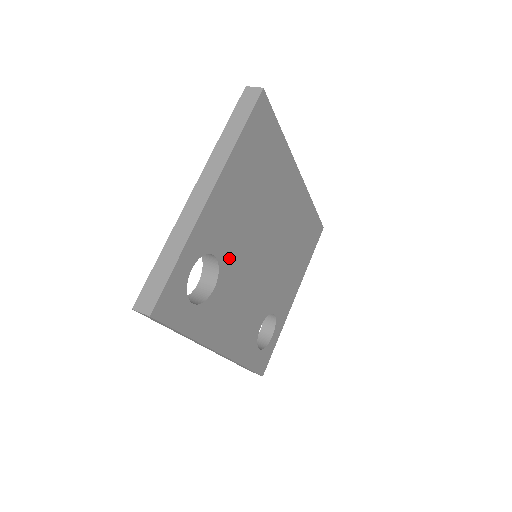
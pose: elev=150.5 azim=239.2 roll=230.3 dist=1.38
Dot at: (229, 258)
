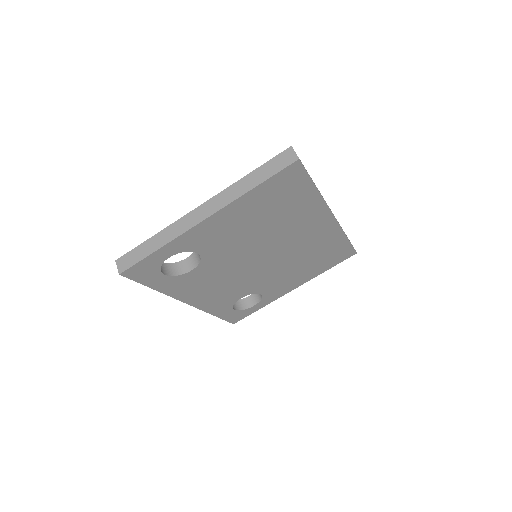
Dot at: (215, 257)
